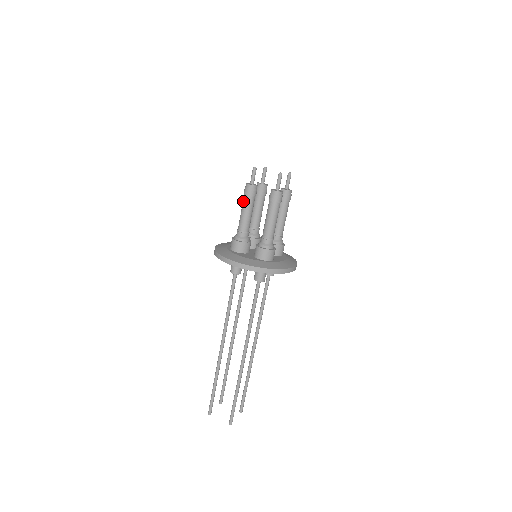
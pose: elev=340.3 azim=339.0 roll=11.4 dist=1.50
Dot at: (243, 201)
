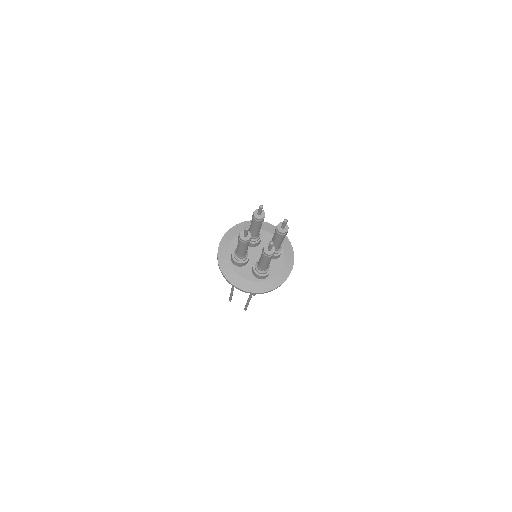
Dot at: (238, 243)
